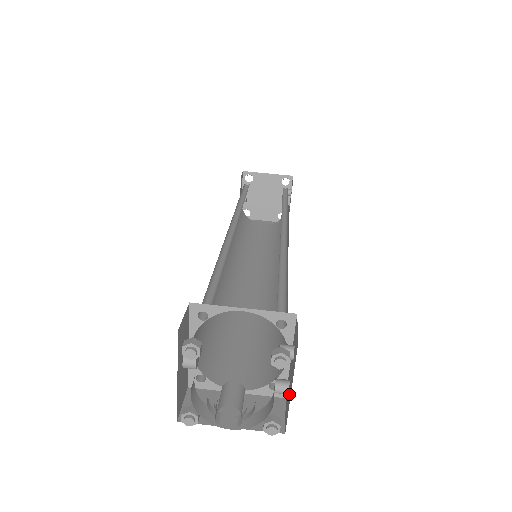
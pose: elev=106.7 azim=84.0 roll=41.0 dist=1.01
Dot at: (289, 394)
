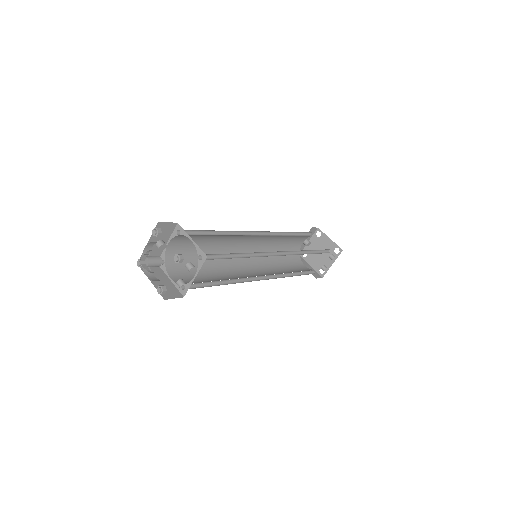
Dot at: occluded
